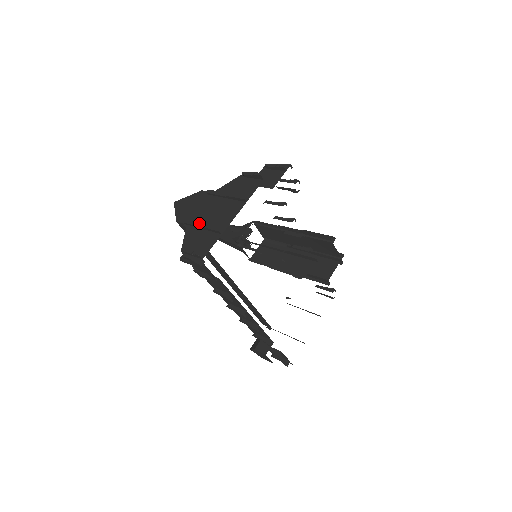
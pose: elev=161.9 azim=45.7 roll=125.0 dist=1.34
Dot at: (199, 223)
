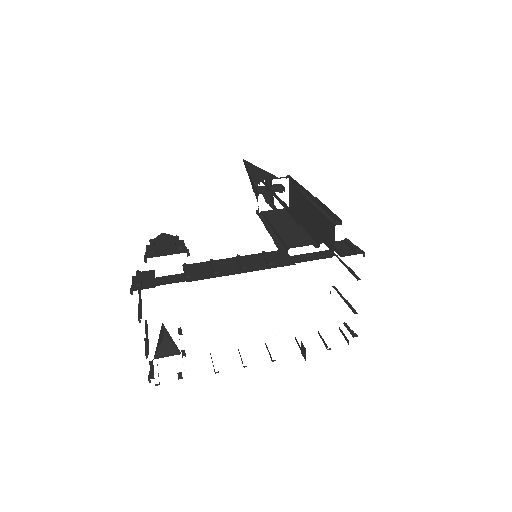
Dot at: occluded
